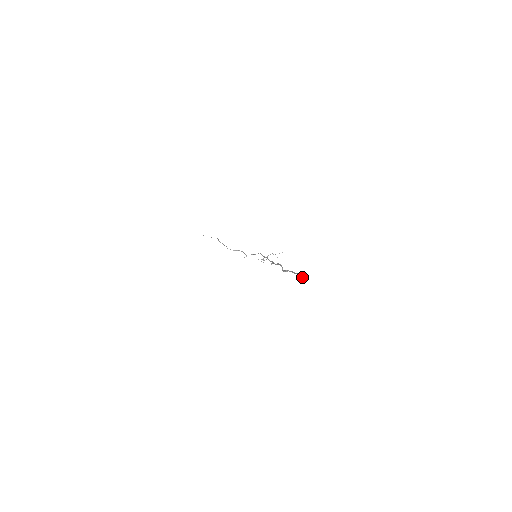
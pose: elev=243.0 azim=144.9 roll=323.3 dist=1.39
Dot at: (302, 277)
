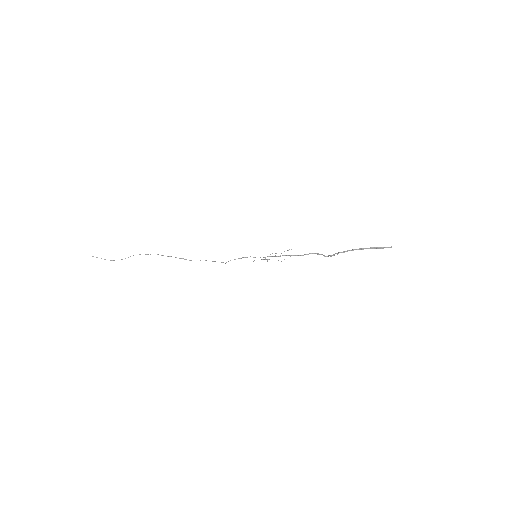
Dot at: occluded
